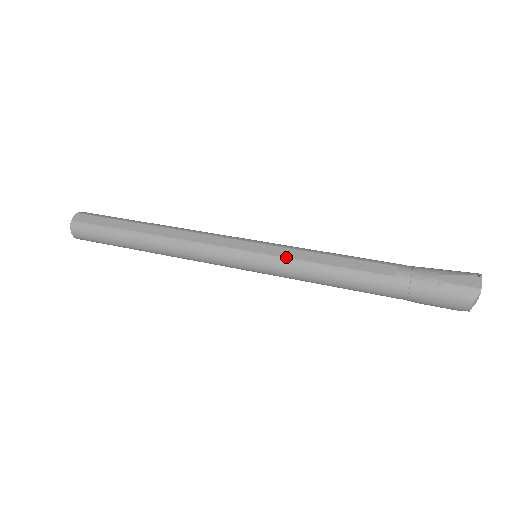
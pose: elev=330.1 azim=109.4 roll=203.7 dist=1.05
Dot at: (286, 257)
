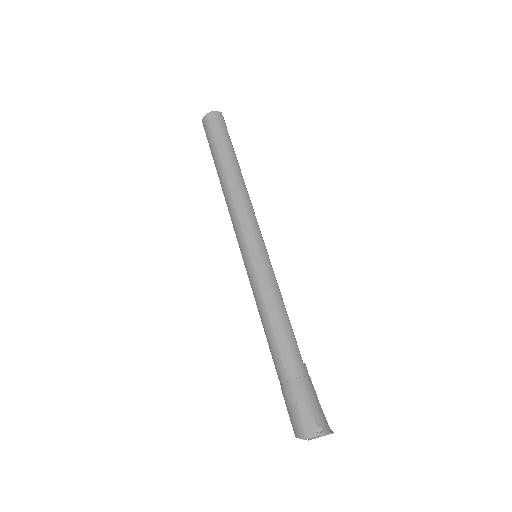
Dot at: (258, 279)
